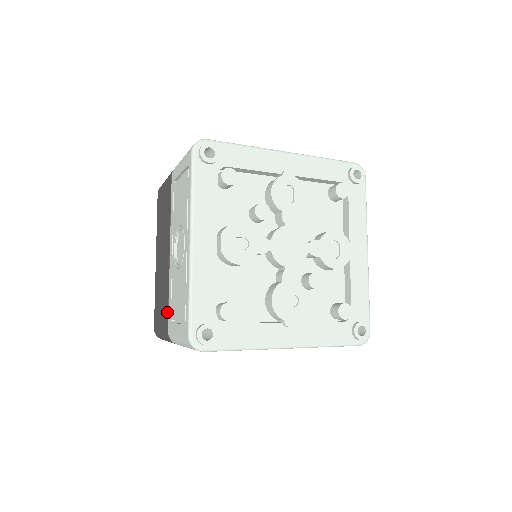
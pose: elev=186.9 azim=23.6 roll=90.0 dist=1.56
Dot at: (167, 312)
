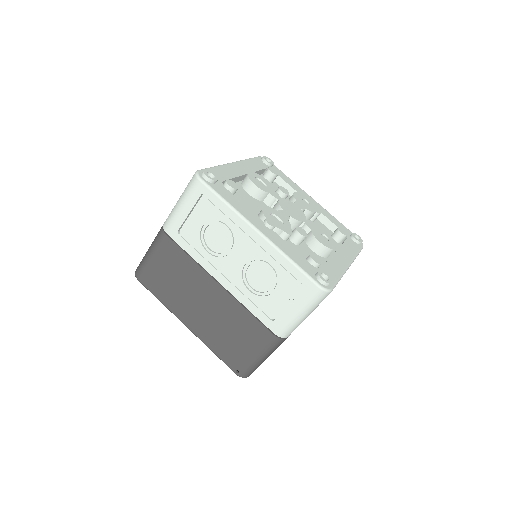
Dot at: occluded
